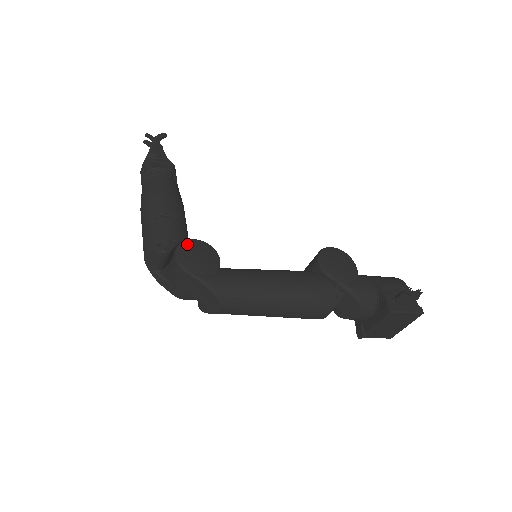
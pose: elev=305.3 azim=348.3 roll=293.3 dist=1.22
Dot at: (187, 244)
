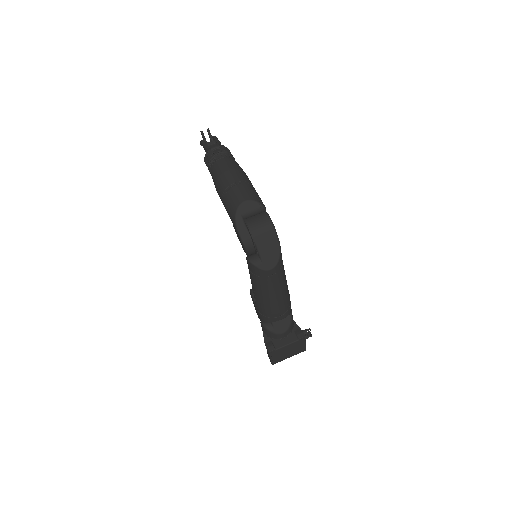
Dot at: occluded
